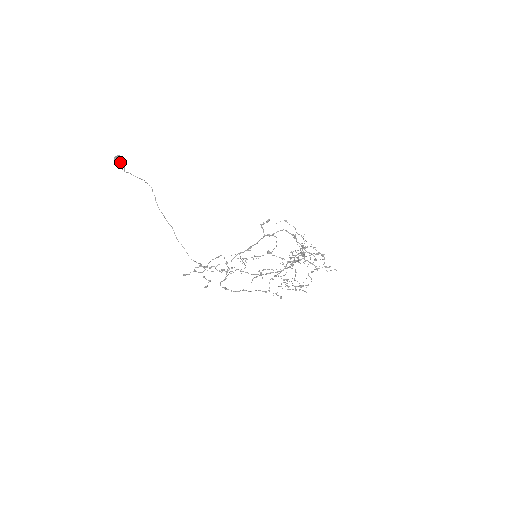
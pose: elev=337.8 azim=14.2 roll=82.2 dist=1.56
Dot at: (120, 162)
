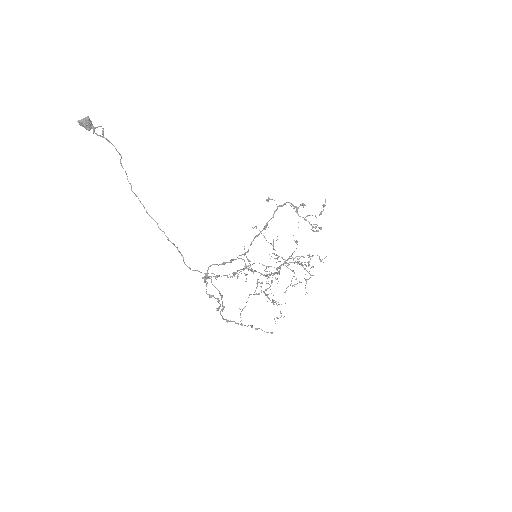
Dot at: (90, 126)
